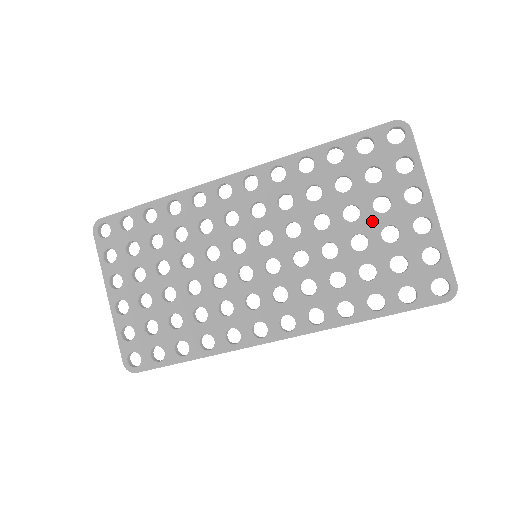
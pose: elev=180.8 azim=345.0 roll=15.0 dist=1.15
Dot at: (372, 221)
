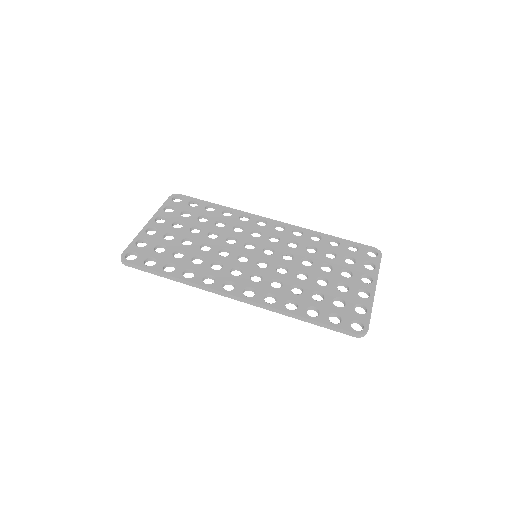
Dot at: (336, 276)
